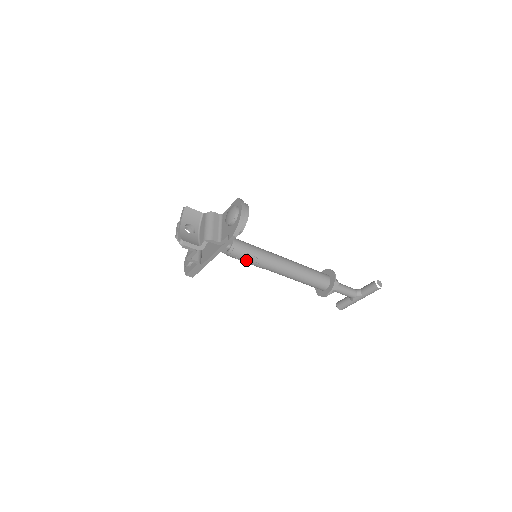
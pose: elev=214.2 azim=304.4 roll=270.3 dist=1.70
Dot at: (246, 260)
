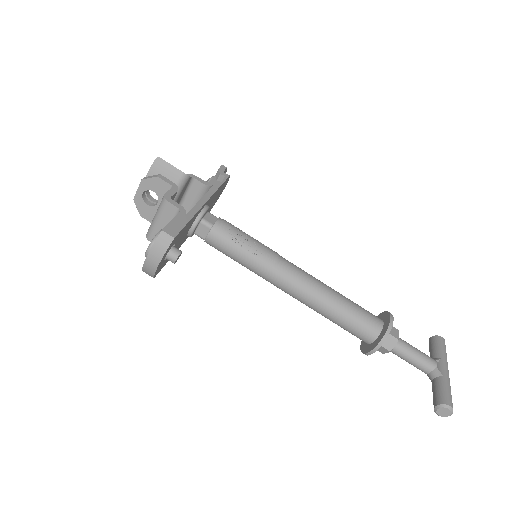
Dot at: (247, 237)
